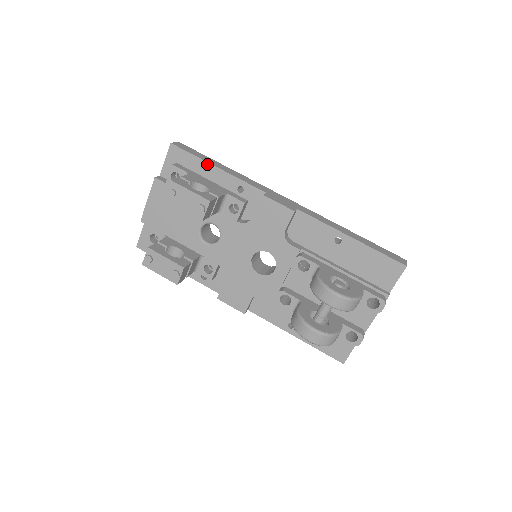
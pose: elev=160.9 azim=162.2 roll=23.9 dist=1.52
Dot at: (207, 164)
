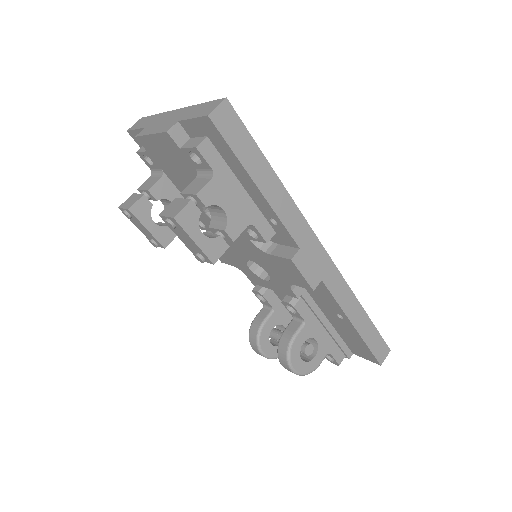
Dot at: (247, 175)
